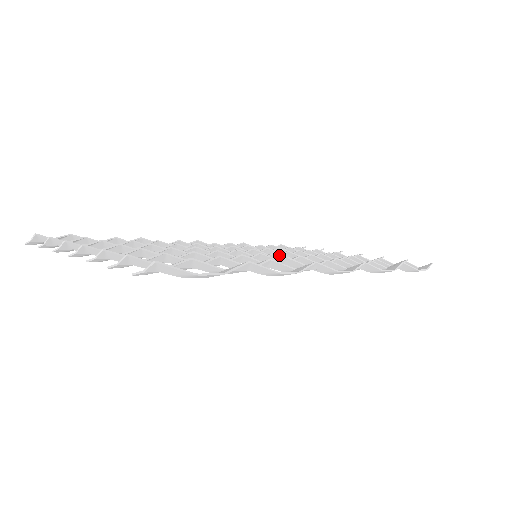
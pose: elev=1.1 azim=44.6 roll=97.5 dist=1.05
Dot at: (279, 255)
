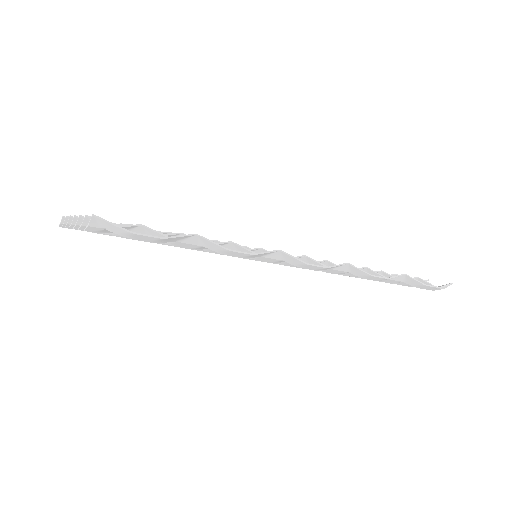
Dot at: occluded
